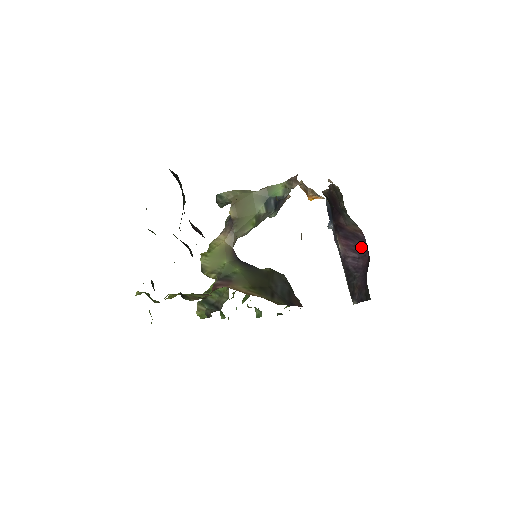
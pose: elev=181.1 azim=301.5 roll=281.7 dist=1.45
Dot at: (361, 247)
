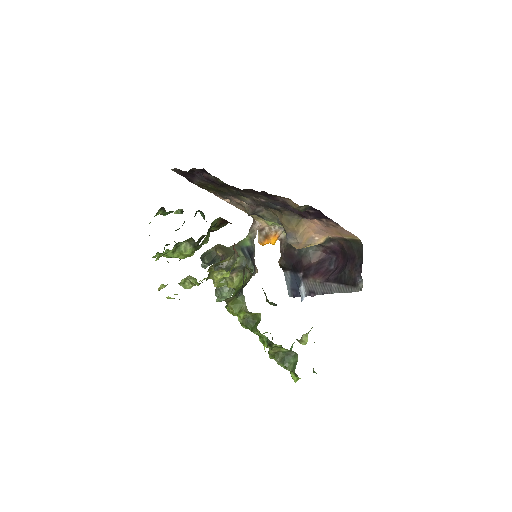
Dot at: (331, 264)
